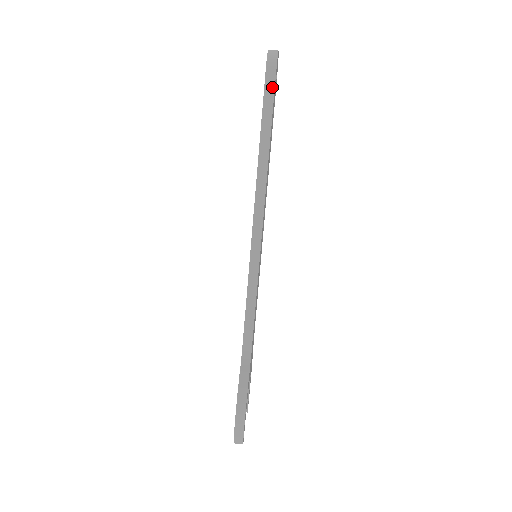
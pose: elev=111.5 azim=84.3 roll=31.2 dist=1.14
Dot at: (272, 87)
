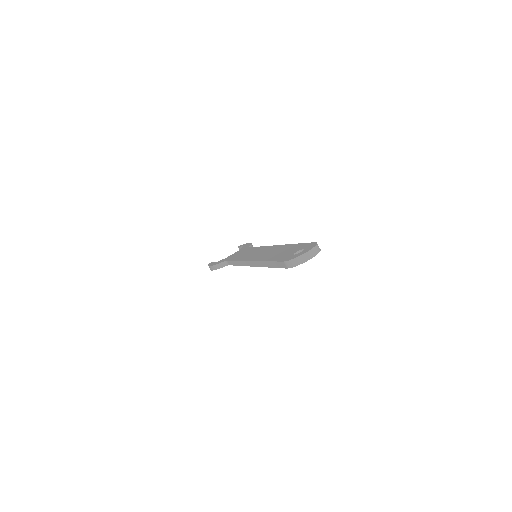
Dot at: (282, 266)
